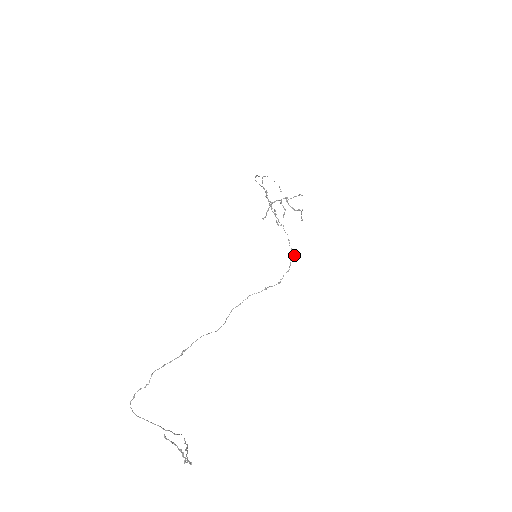
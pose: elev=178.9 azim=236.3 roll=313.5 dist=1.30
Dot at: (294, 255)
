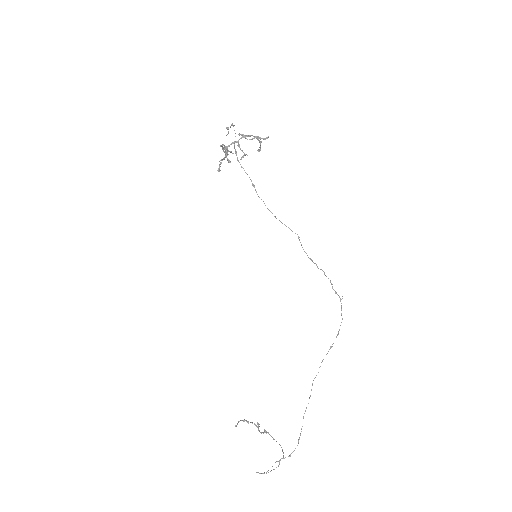
Dot at: (340, 299)
